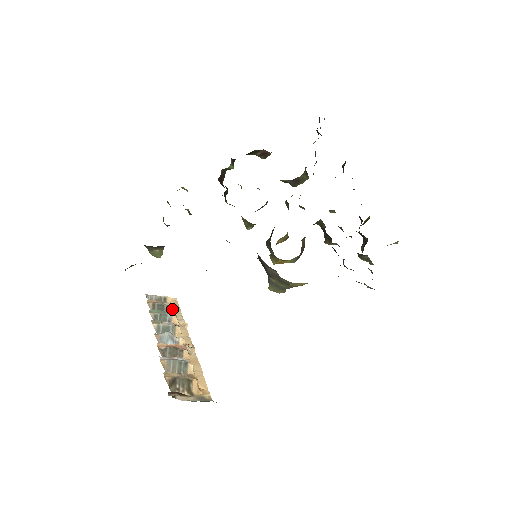
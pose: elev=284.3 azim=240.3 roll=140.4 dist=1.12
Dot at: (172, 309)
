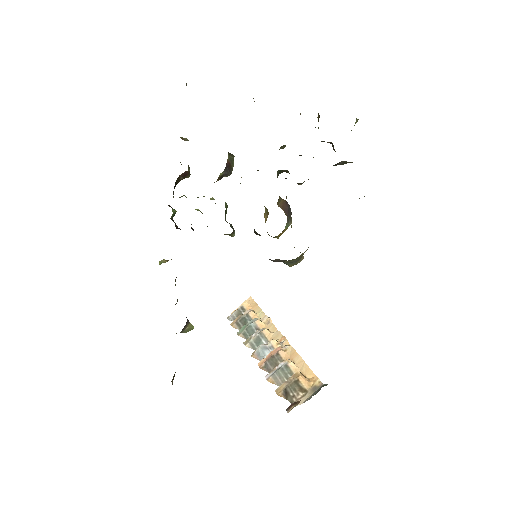
Dot at: (252, 314)
